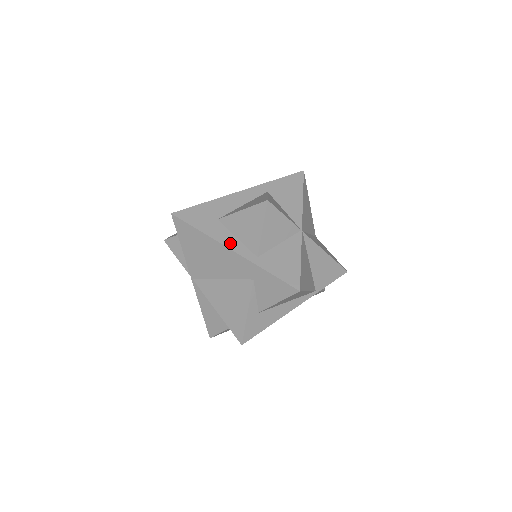
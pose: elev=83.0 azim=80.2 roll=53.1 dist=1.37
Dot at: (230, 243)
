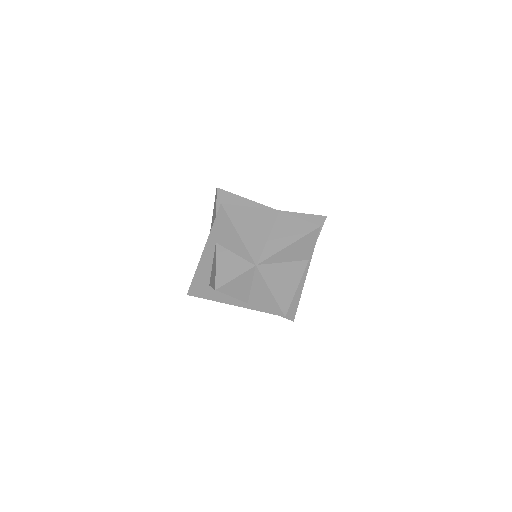
Dot at: (228, 300)
